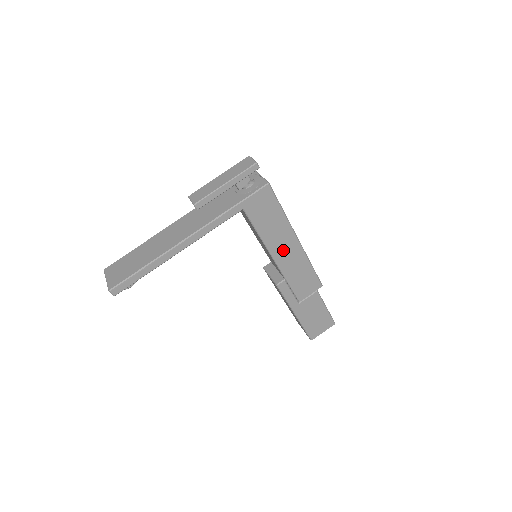
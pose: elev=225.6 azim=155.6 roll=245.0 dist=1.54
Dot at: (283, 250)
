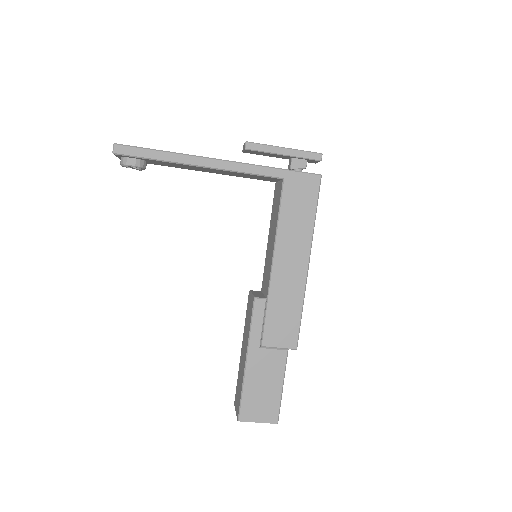
Dot at: (288, 260)
